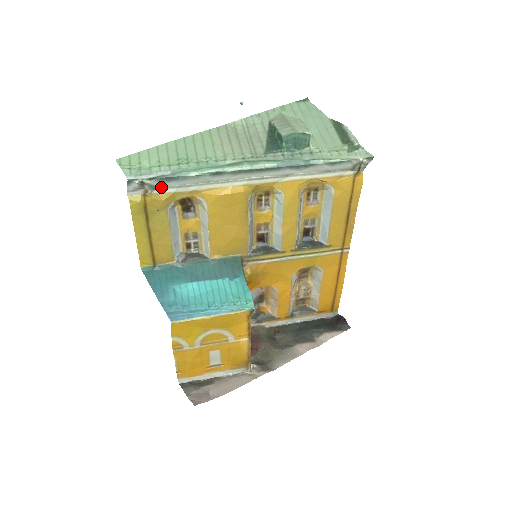
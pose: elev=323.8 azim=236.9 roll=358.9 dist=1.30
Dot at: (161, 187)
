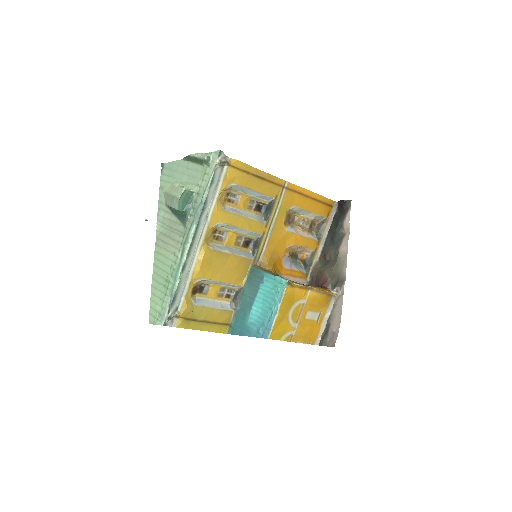
Dot at: (178, 305)
